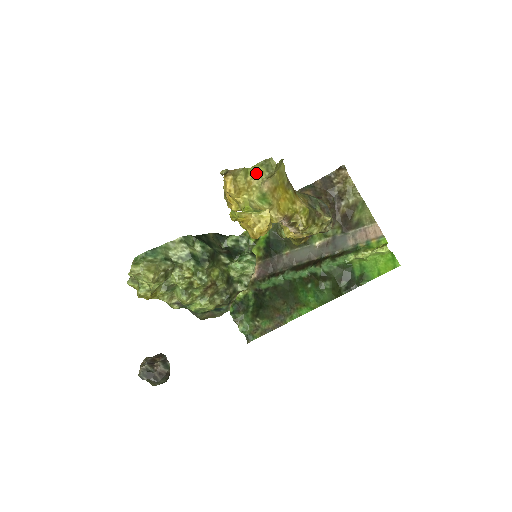
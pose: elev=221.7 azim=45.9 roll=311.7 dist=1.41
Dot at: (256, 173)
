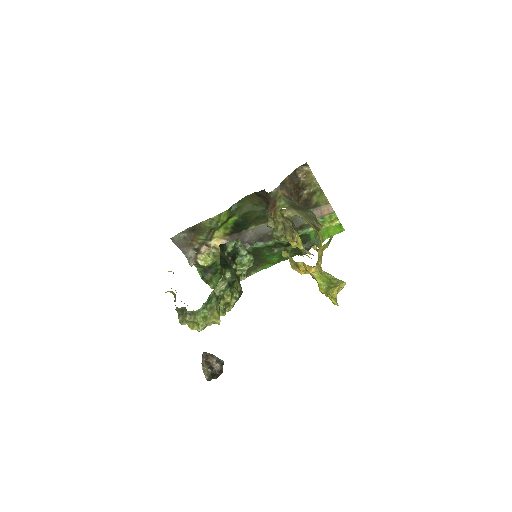
Dot at: (321, 248)
